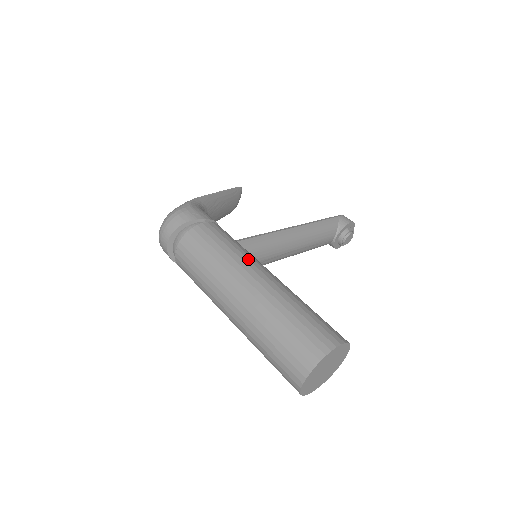
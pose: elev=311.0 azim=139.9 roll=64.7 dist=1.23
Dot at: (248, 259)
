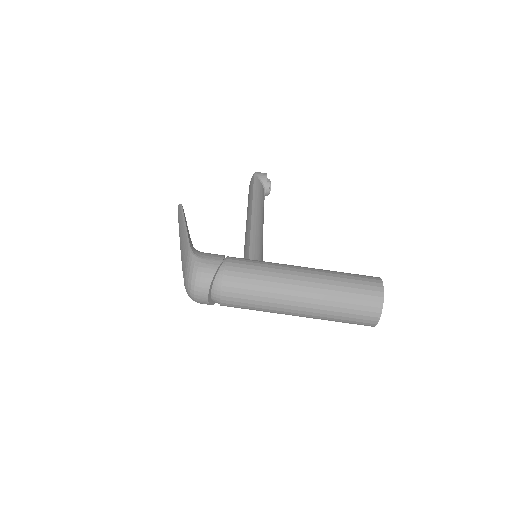
Dot at: (282, 269)
